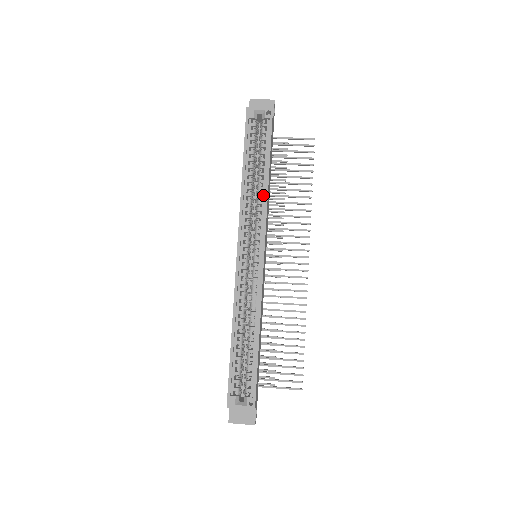
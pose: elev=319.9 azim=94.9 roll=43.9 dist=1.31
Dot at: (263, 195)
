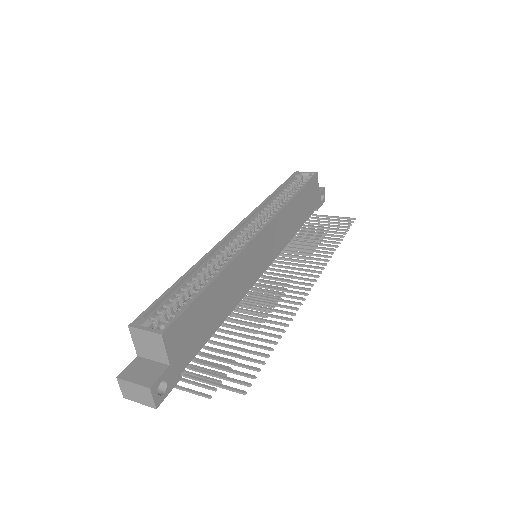
Dot at: occluded
